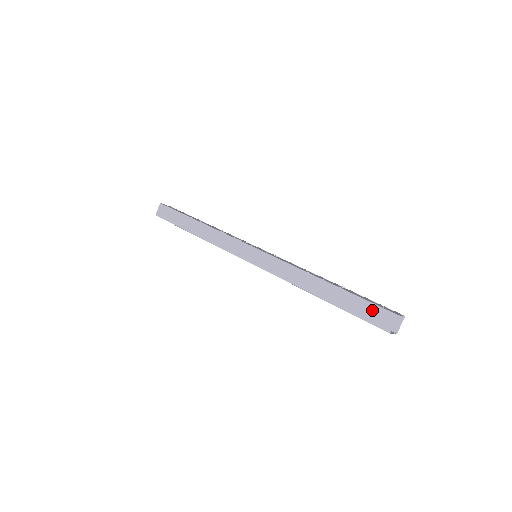
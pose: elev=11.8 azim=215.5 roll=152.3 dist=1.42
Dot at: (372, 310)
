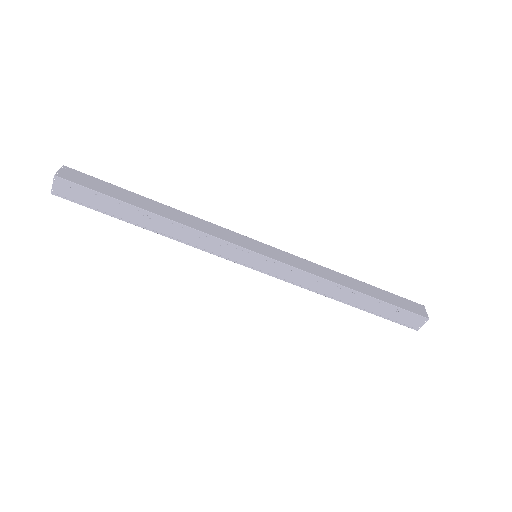
Dot at: (406, 302)
